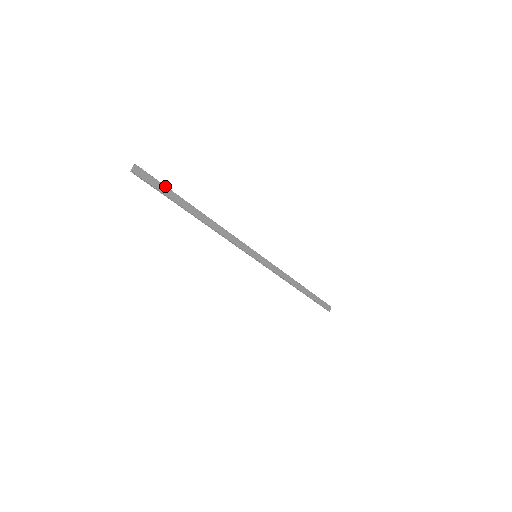
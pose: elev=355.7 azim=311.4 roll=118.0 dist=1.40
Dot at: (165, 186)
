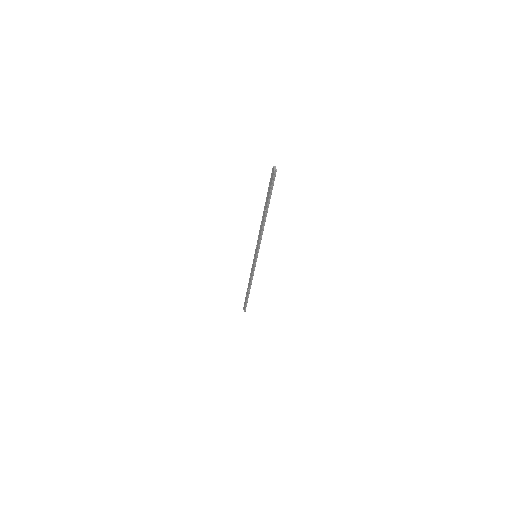
Dot at: occluded
